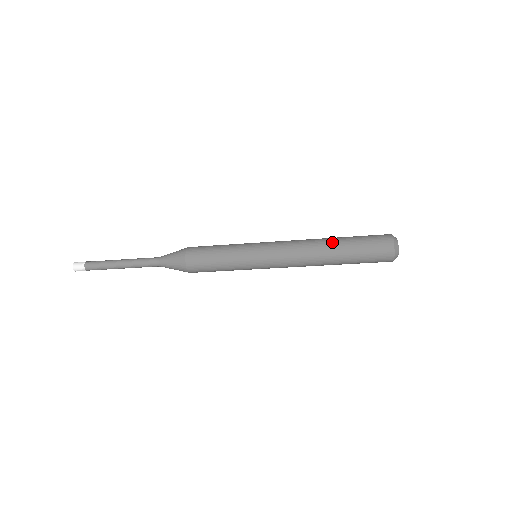
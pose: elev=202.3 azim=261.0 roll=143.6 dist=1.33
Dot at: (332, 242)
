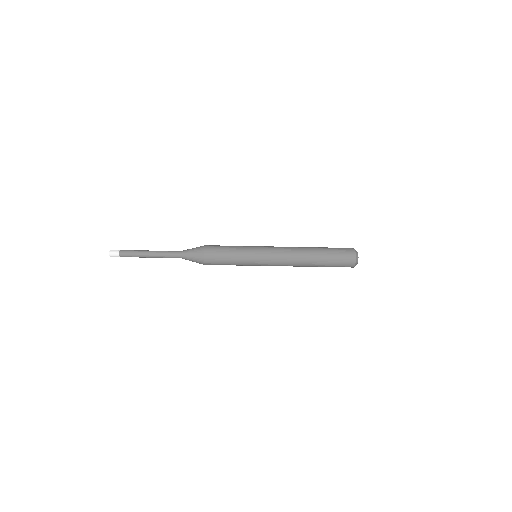
Dot at: (313, 248)
